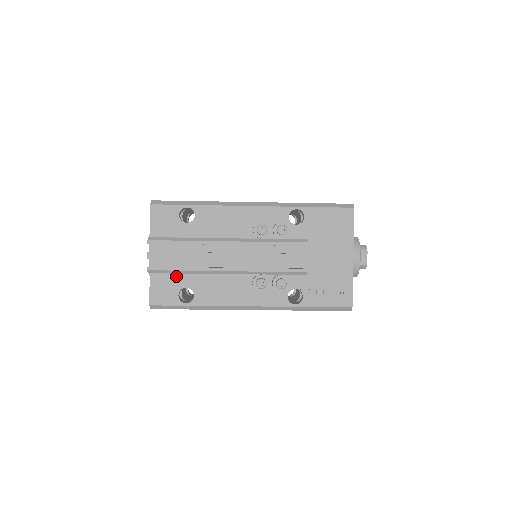
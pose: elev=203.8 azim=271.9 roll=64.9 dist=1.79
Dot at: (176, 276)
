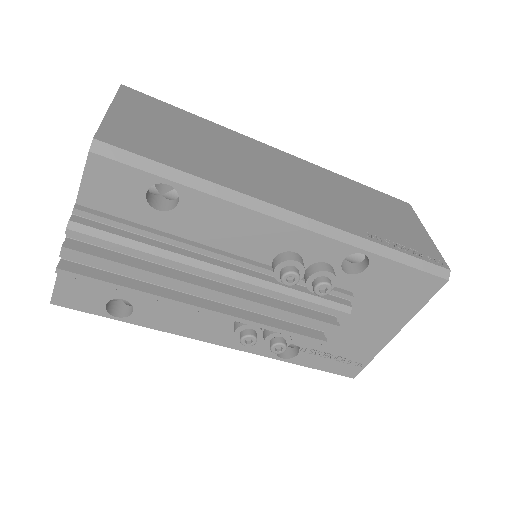
Dot at: occluded
